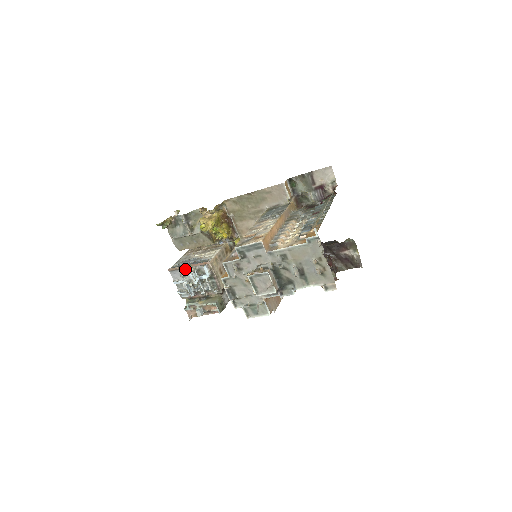
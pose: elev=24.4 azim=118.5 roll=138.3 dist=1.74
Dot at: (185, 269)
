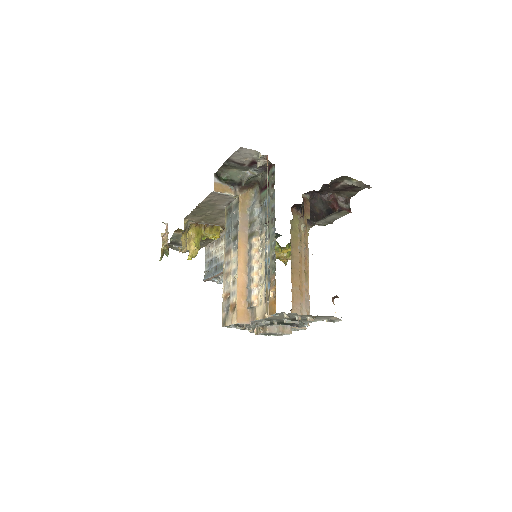
Dot at: (215, 277)
